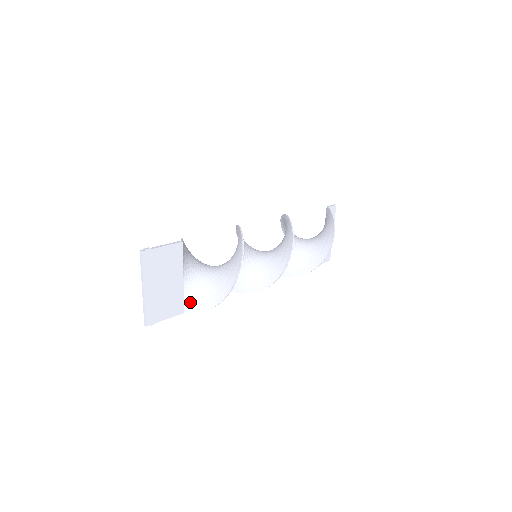
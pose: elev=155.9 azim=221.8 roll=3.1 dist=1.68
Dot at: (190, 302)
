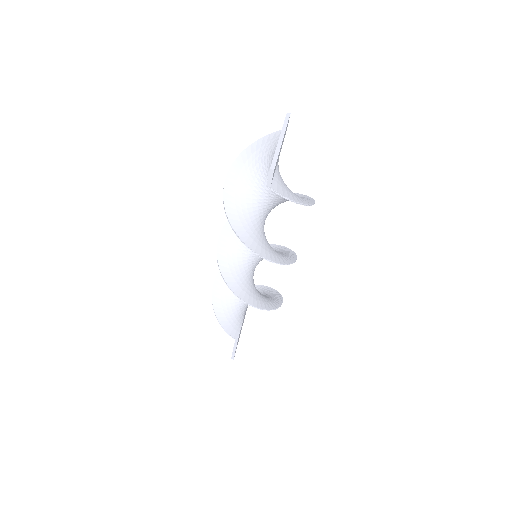
Dot at: occluded
